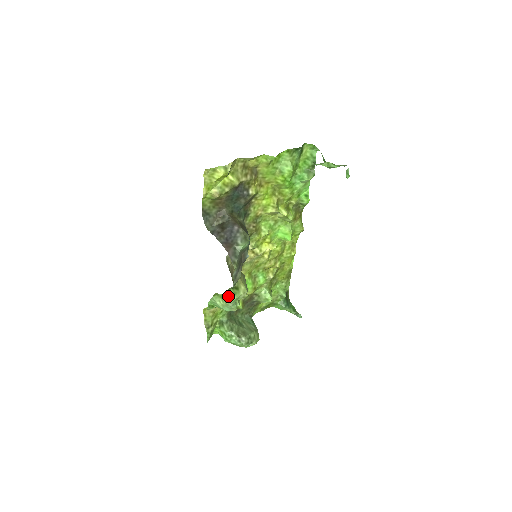
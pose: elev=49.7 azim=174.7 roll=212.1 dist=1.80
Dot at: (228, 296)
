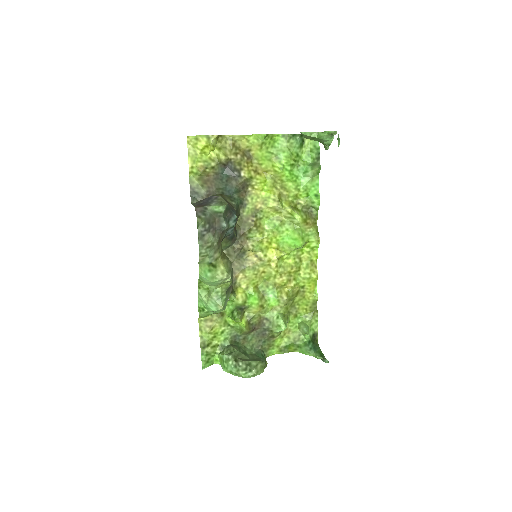
Dot at: (201, 271)
